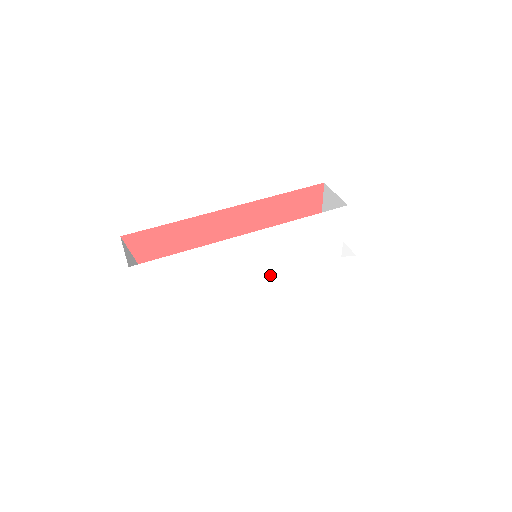
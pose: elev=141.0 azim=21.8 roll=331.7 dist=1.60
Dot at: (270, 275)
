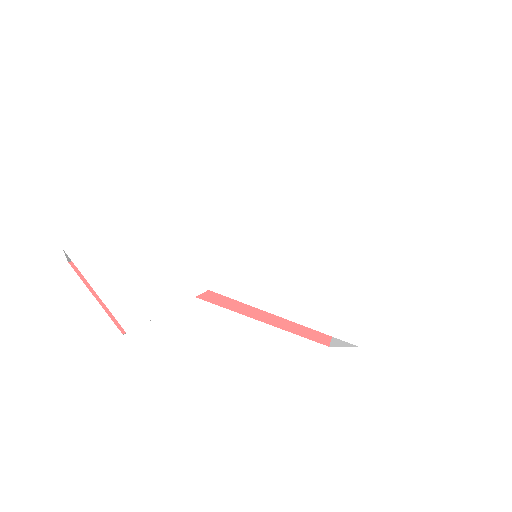
Dot at: (278, 259)
